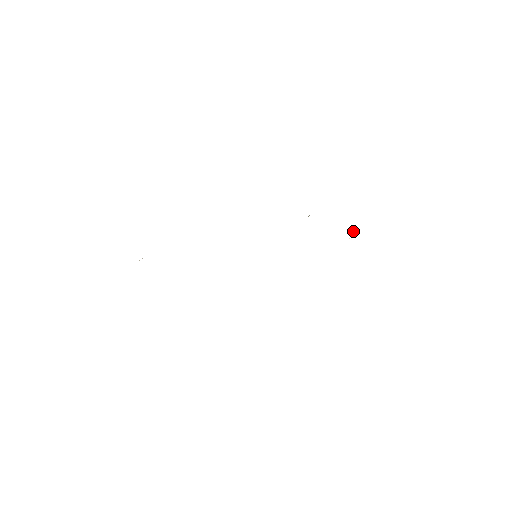
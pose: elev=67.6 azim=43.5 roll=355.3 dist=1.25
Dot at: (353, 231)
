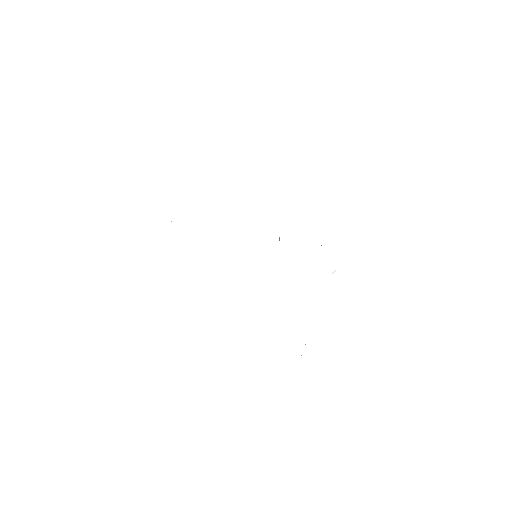
Dot at: occluded
